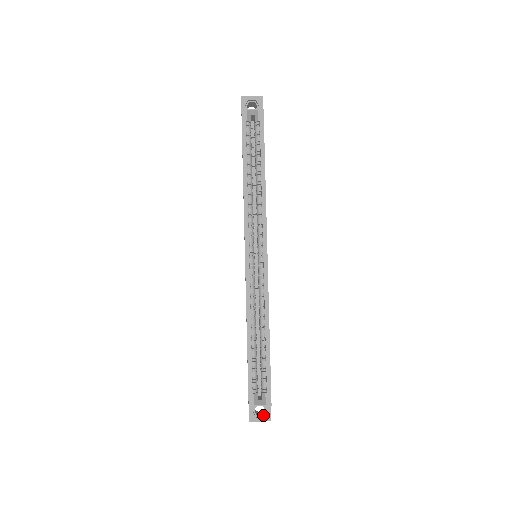
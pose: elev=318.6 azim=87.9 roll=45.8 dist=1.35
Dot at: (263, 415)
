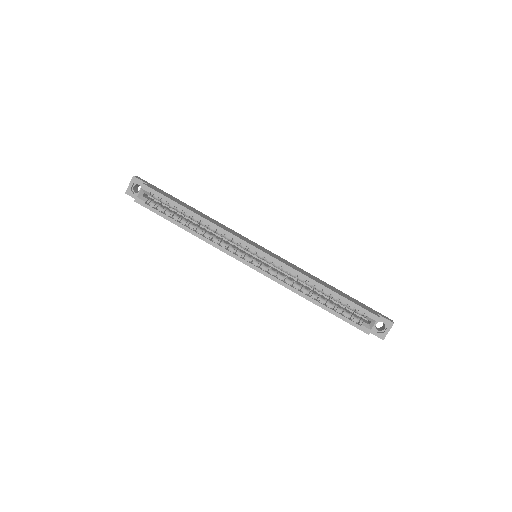
Dot at: (385, 326)
